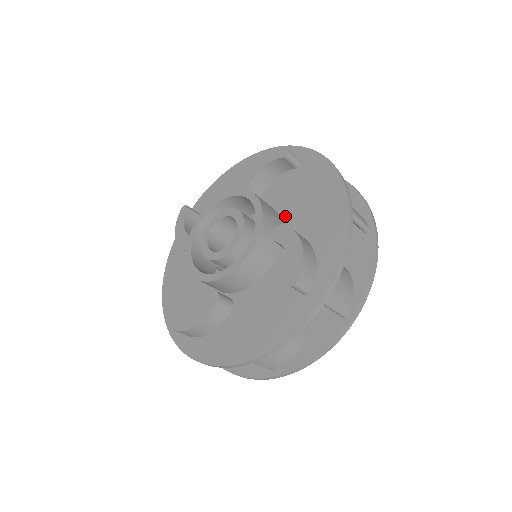
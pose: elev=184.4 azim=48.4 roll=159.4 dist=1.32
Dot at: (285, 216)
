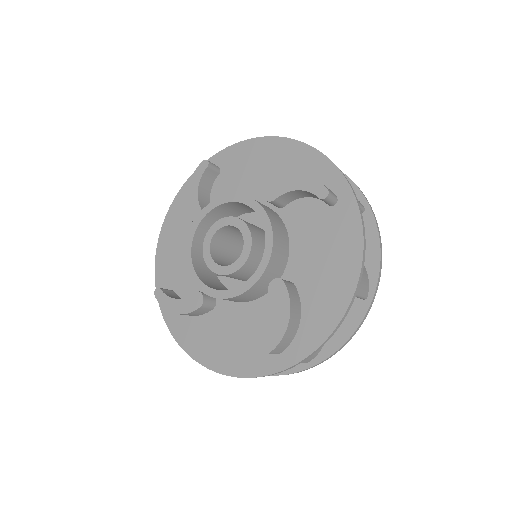
Dot at: (294, 254)
